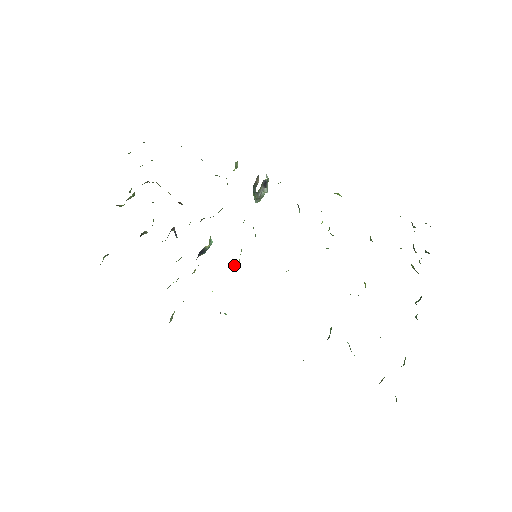
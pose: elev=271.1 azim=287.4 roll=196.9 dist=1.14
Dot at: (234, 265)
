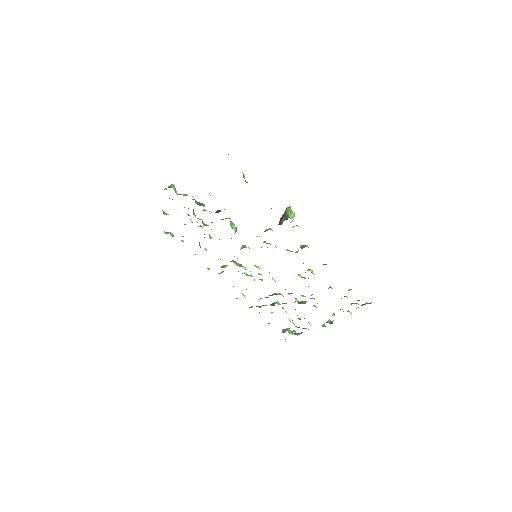
Dot at: occluded
